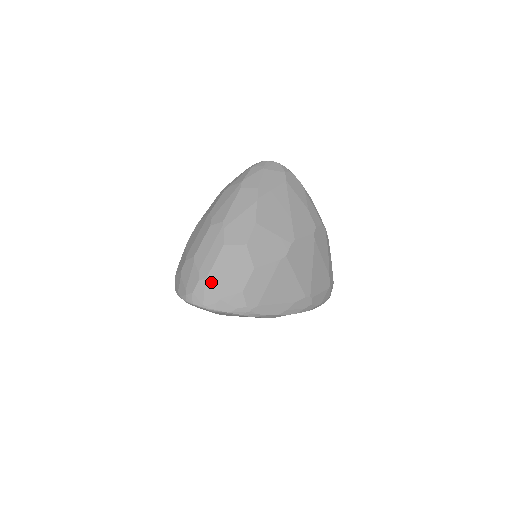
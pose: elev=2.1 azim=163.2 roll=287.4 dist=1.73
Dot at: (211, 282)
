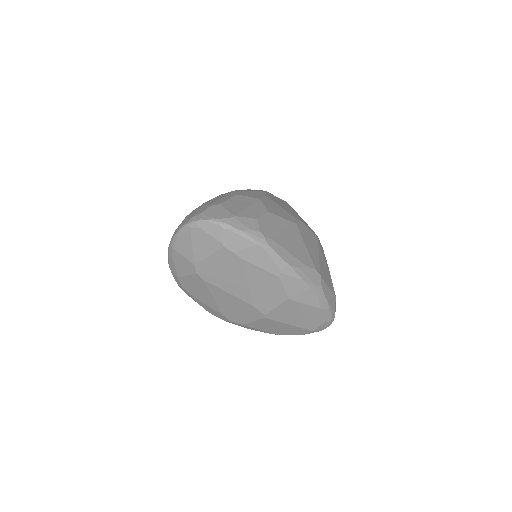
Dot at: (224, 207)
